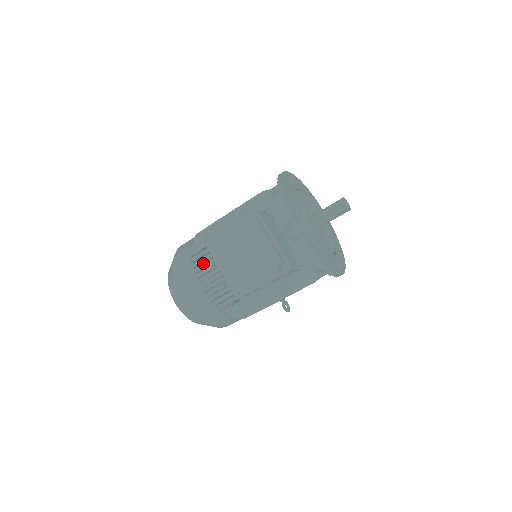
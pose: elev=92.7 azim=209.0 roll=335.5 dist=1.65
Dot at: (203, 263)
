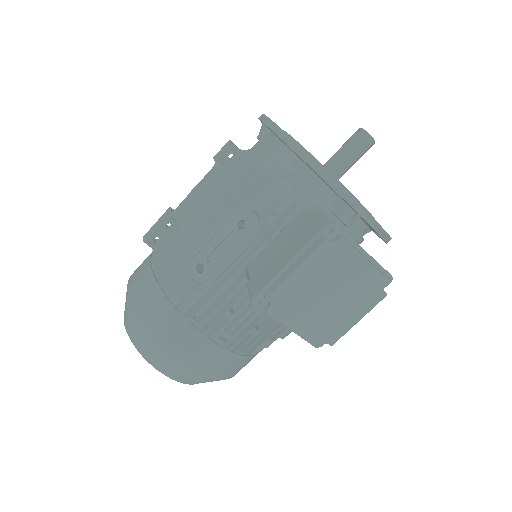
Dot at: (206, 312)
